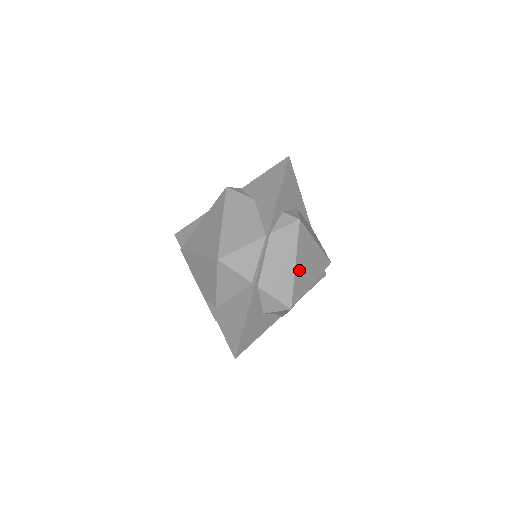
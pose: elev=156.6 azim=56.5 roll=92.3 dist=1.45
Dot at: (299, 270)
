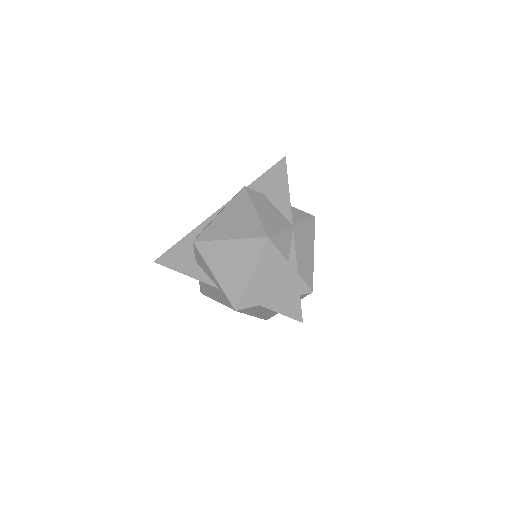
Dot at: occluded
